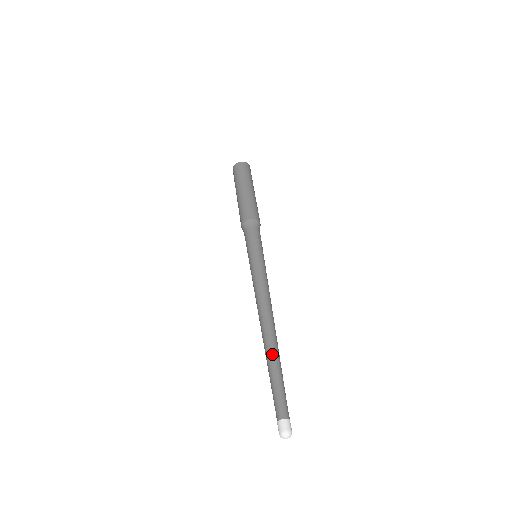
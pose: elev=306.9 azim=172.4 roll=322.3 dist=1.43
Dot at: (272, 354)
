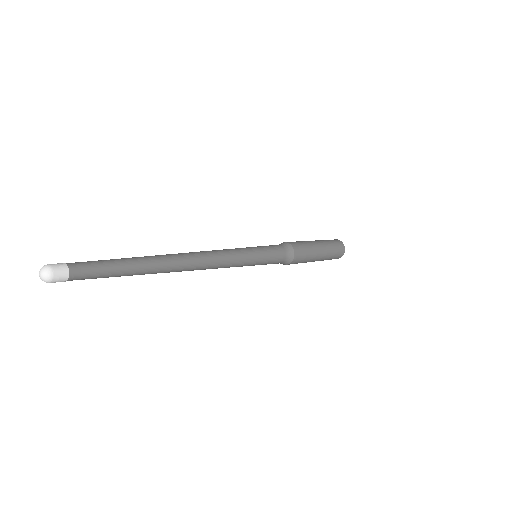
Dot at: (144, 257)
